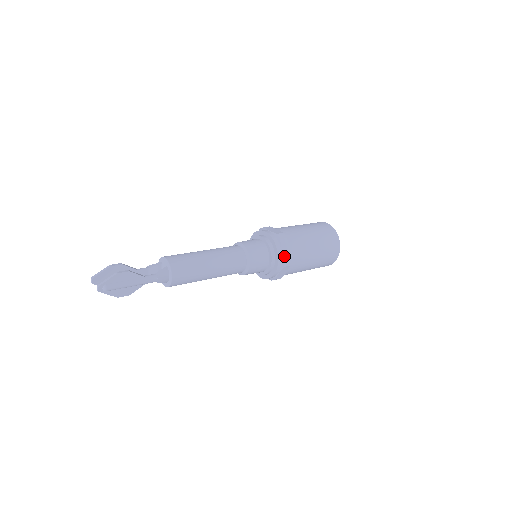
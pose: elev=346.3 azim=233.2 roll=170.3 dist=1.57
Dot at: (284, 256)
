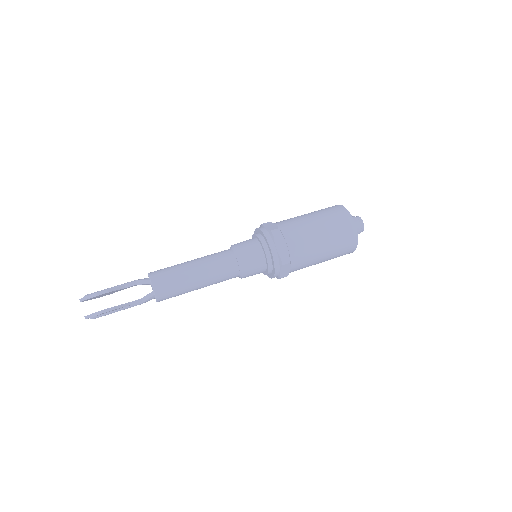
Dot at: (281, 276)
